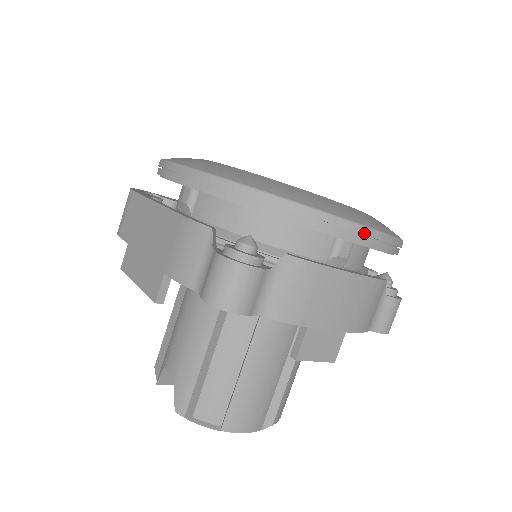
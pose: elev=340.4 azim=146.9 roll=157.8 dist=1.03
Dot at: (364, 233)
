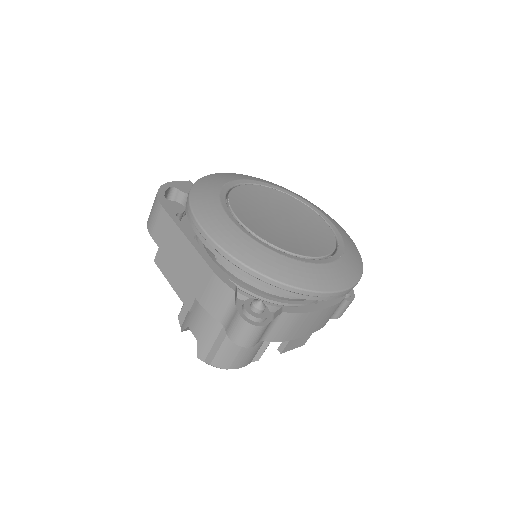
Dot at: (336, 295)
